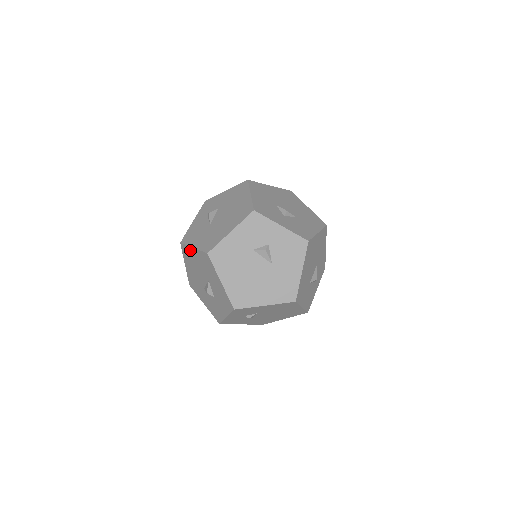
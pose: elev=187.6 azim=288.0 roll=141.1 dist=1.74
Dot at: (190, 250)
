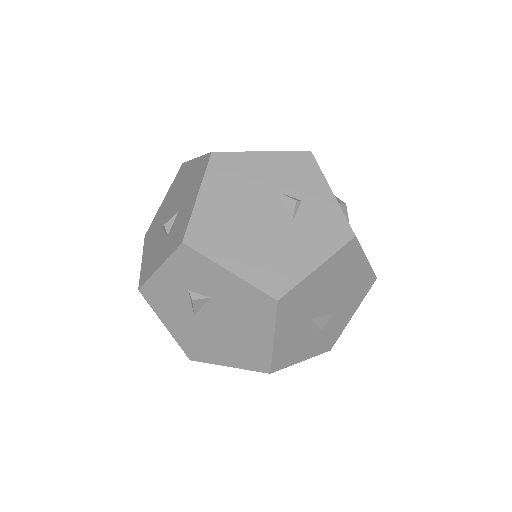
Dot at: occluded
